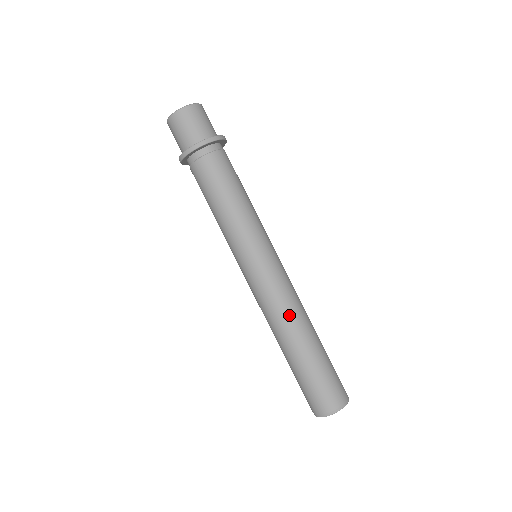
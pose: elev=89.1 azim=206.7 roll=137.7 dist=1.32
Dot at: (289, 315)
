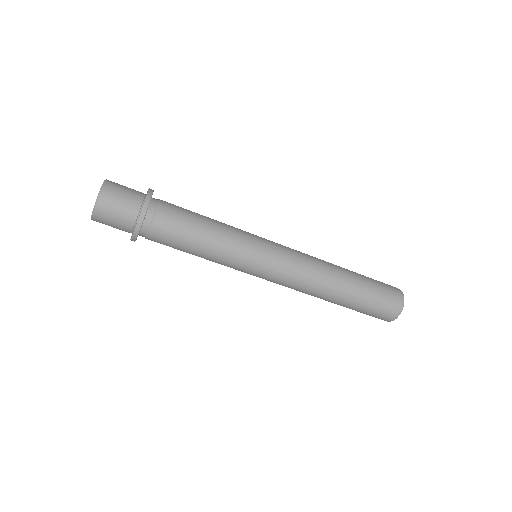
Dot at: occluded
